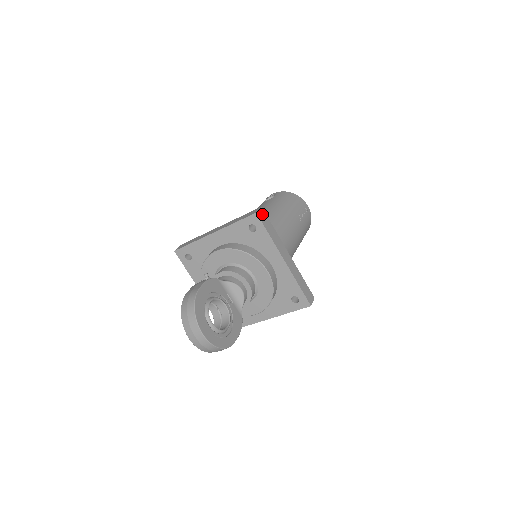
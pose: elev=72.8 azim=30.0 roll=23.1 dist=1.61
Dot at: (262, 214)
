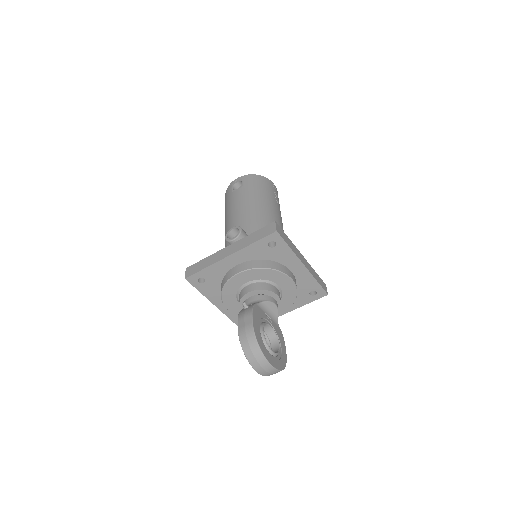
Dot at: (278, 229)
